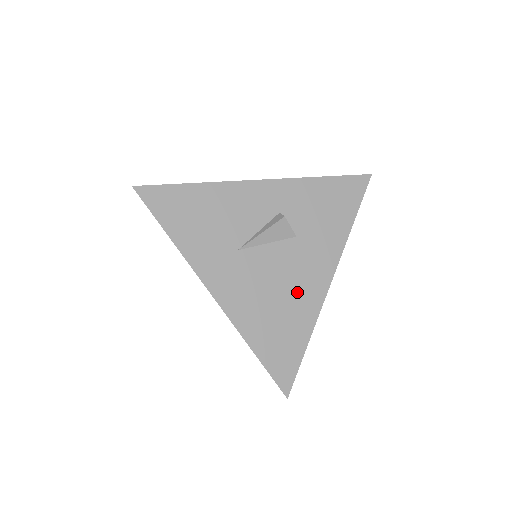
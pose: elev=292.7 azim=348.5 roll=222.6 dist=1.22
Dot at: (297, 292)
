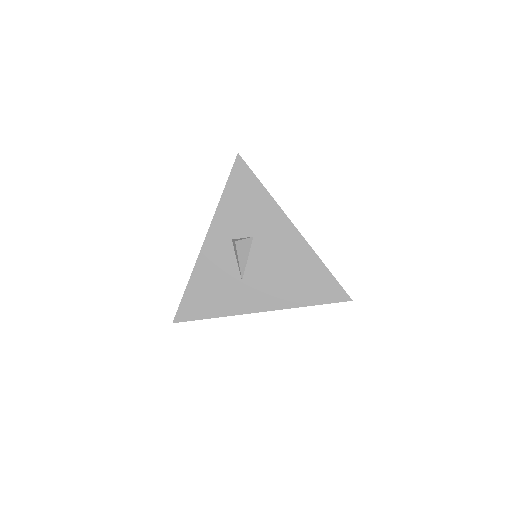
Dot at: (290, 257)
